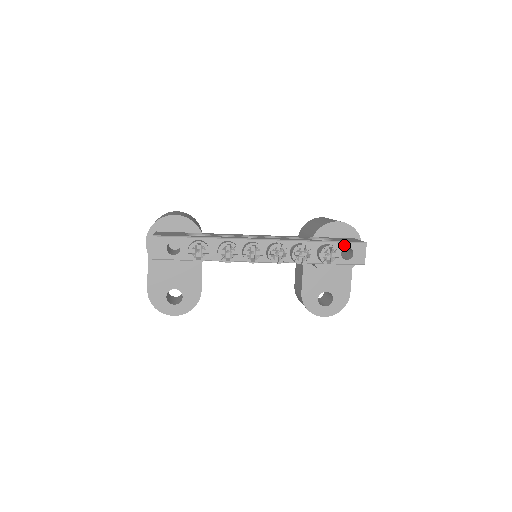
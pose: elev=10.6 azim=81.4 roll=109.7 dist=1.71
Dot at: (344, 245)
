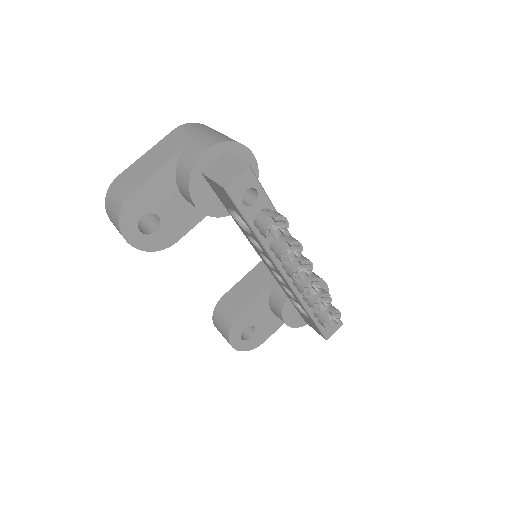
Dot at: occluded
